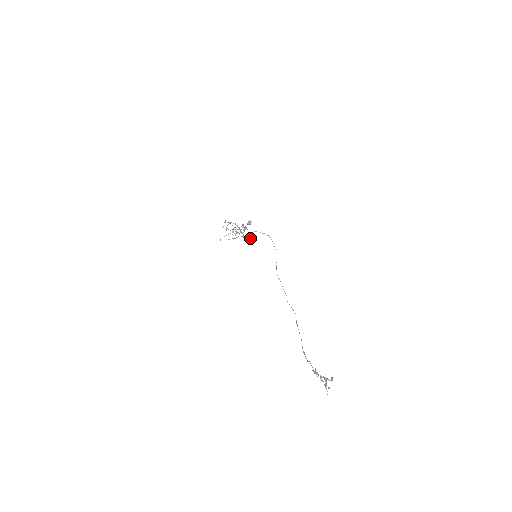
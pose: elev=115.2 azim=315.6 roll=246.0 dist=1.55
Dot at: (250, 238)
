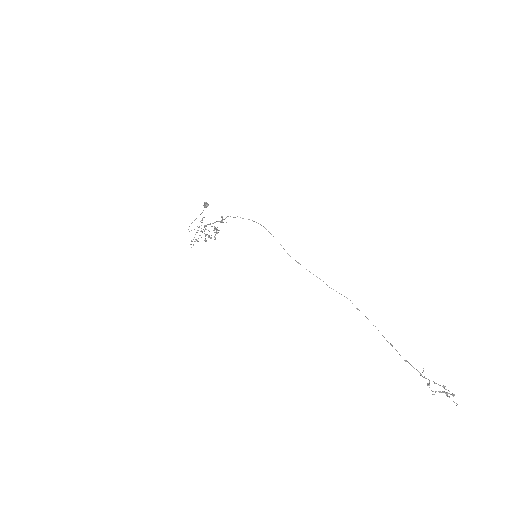
Dot at: occluded
